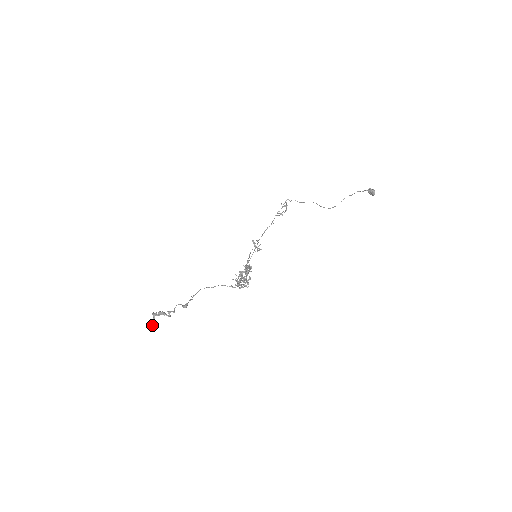
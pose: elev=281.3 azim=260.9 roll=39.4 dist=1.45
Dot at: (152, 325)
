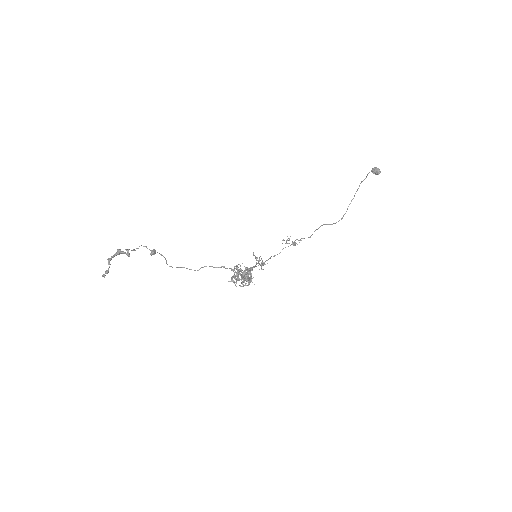
Dot at: (106, 270)
